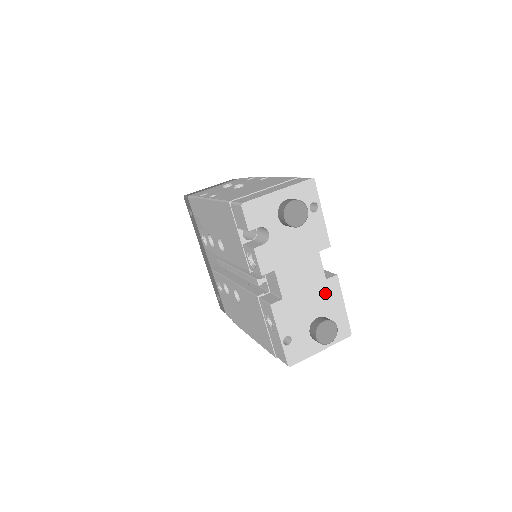
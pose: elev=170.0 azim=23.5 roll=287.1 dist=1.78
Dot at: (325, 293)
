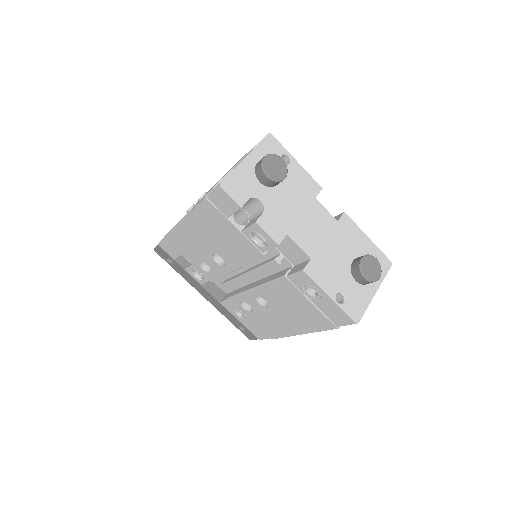
Dot at: (345, 235)
